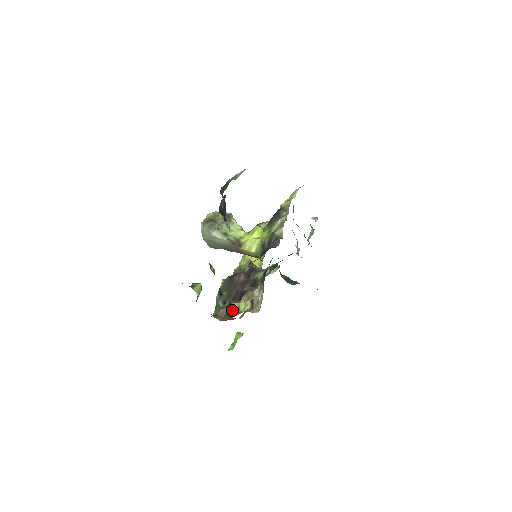
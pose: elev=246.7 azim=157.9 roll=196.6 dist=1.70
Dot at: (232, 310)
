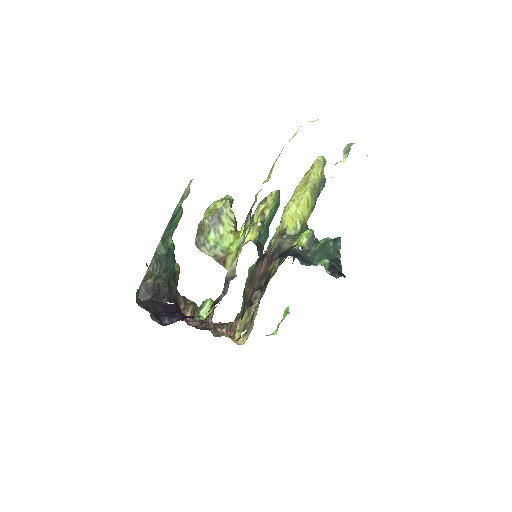
Dot at: occluded
